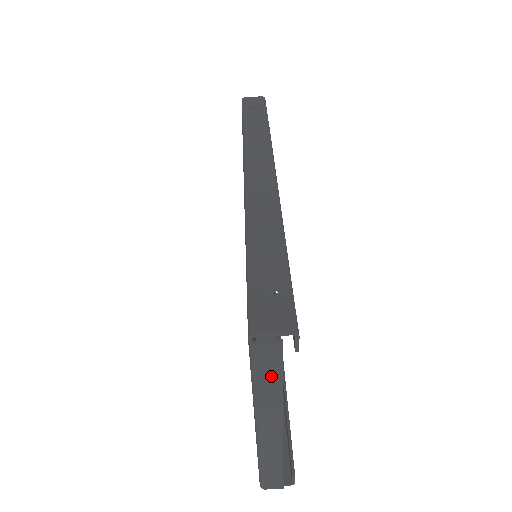
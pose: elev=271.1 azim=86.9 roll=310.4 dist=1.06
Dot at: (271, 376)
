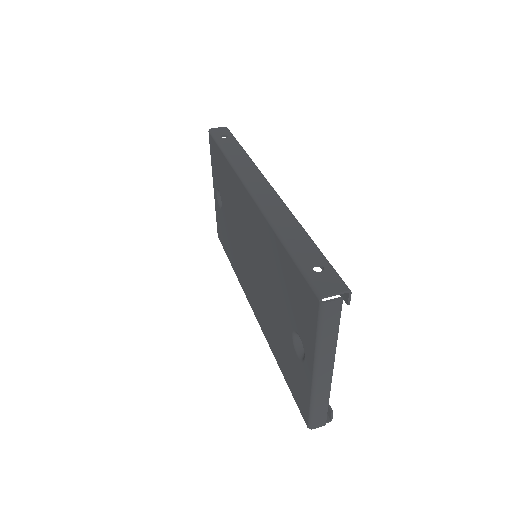
Dot at: (332, 327)
